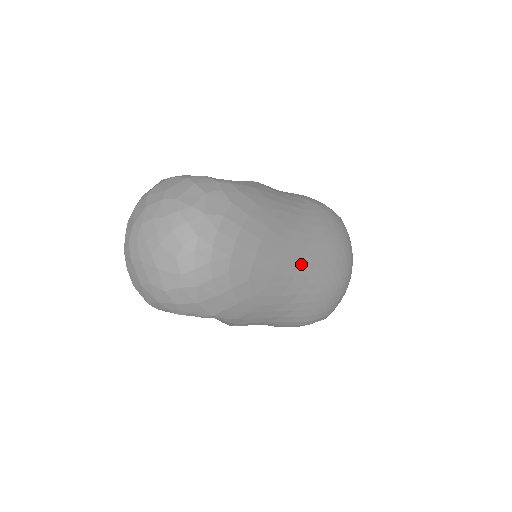
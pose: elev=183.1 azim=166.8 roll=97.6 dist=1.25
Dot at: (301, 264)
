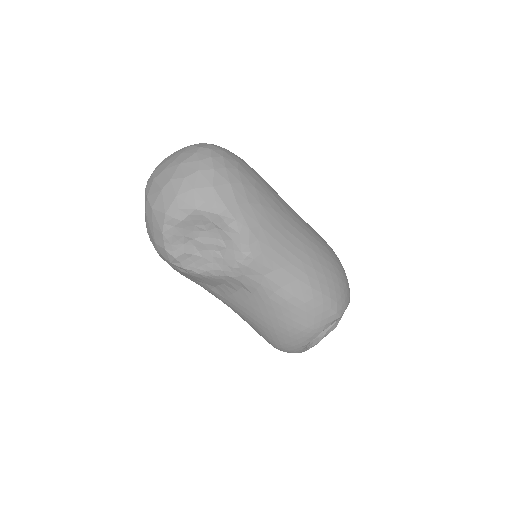
Dot at: (297, 218)
